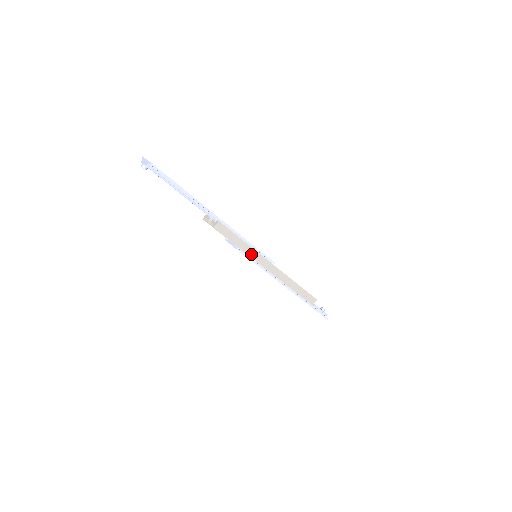
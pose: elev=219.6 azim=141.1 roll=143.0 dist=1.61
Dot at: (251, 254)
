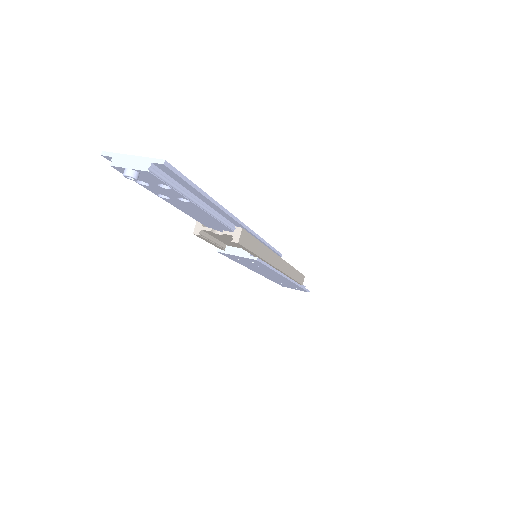
Dot at: (267, 257)
